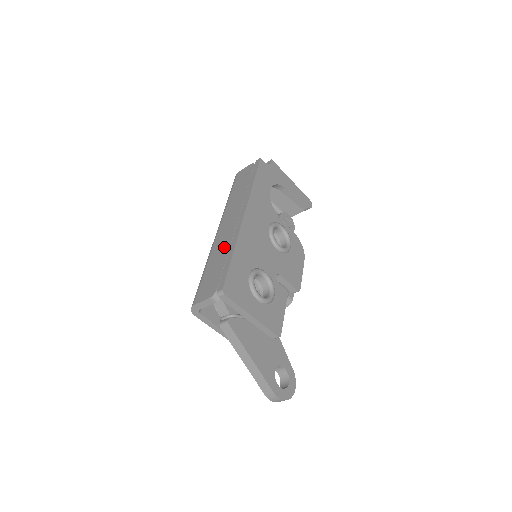
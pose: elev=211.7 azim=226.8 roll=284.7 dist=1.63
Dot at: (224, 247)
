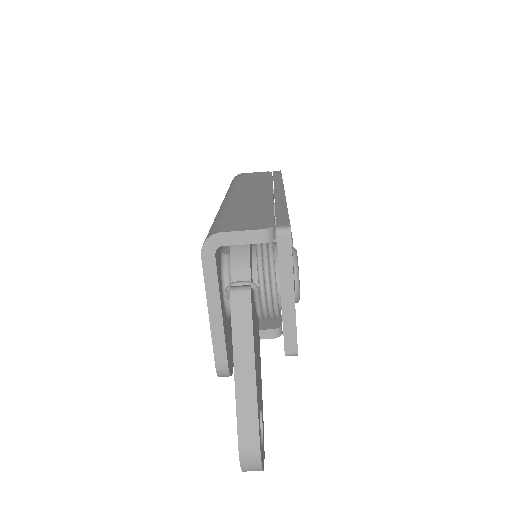
Dot at: (261, 202)
